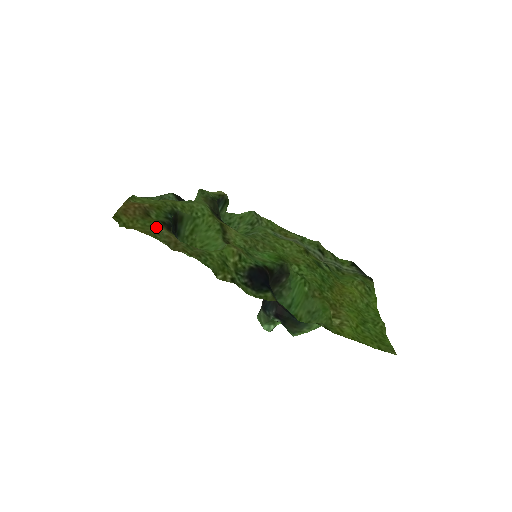
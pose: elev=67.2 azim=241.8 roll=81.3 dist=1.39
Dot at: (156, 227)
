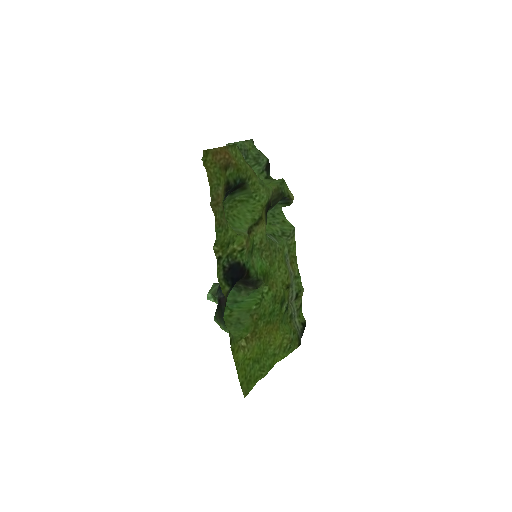
Dot at: (220, 182)
